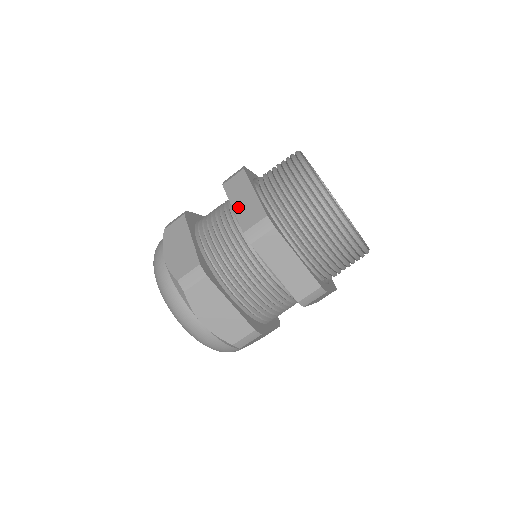
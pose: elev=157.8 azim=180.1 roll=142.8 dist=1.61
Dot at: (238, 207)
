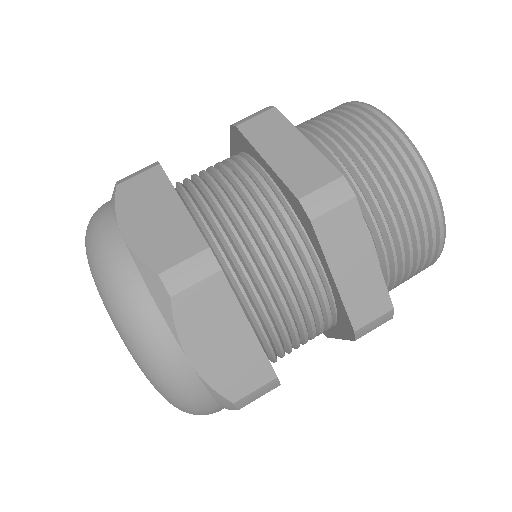
Dot at: (277, 159)
